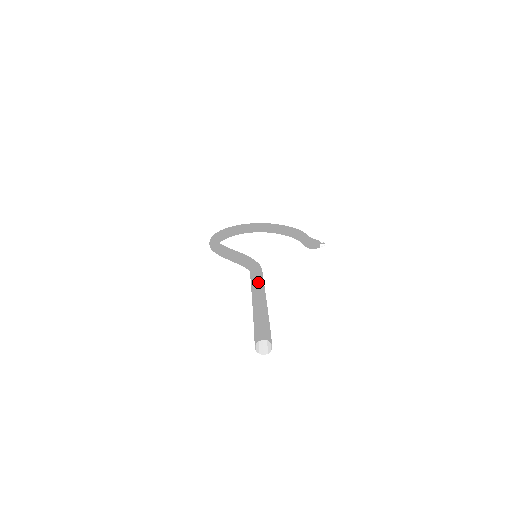
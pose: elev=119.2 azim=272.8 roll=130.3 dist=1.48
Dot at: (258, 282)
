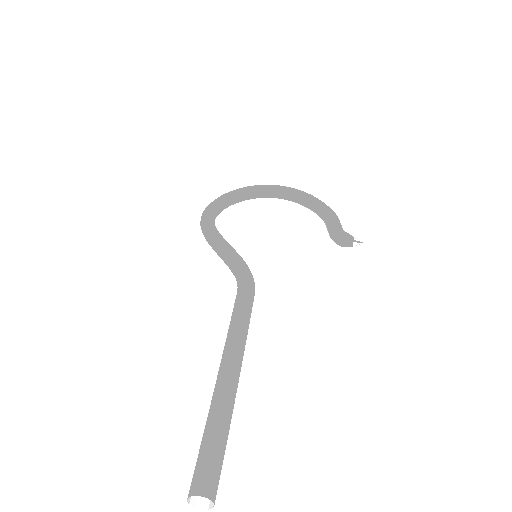
Dot at: (237, 329)
